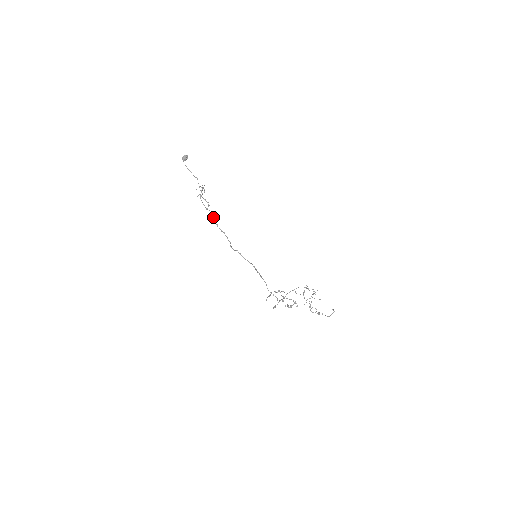
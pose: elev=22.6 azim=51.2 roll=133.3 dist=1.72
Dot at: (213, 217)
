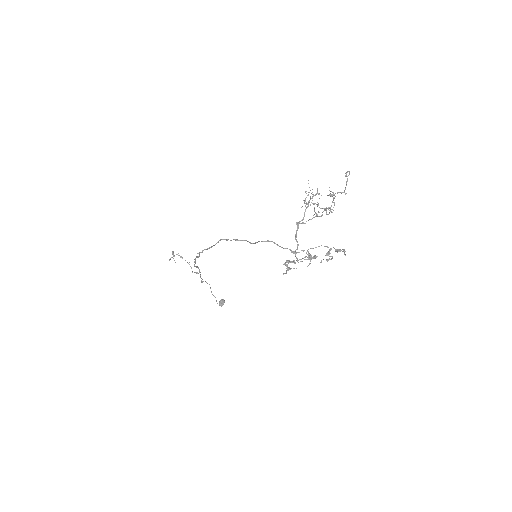
Dot at: (196, 267)
